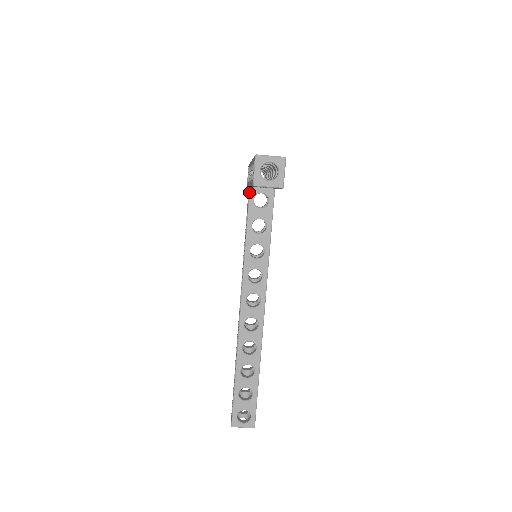
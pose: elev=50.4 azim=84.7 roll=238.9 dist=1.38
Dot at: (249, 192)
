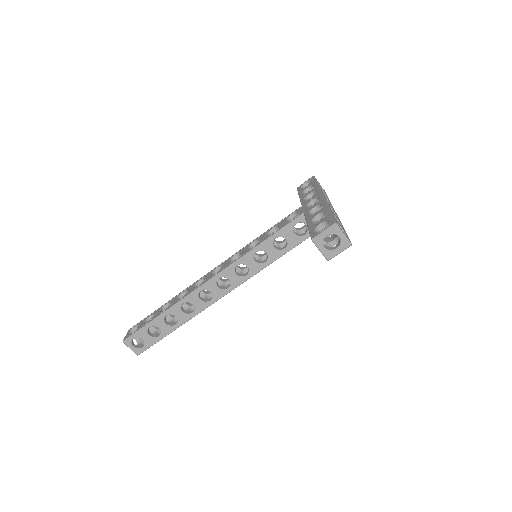
Dot at: (299, 216)
